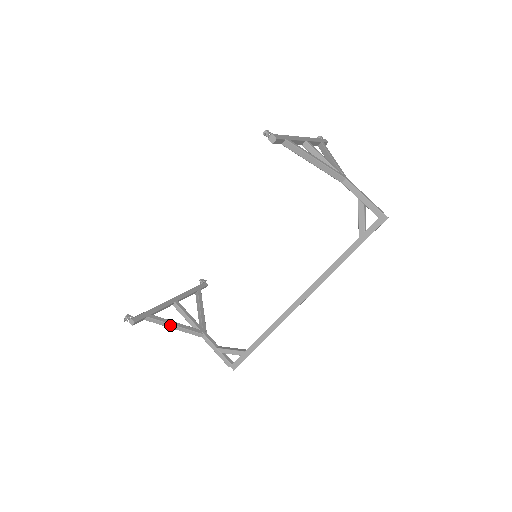
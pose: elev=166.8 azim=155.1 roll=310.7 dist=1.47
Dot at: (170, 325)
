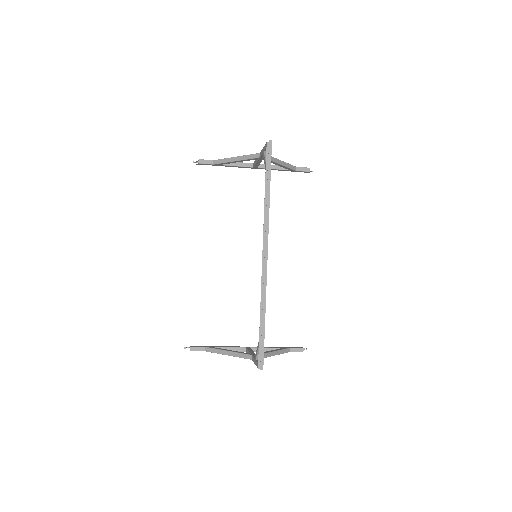
Dot at: (223, 351)
